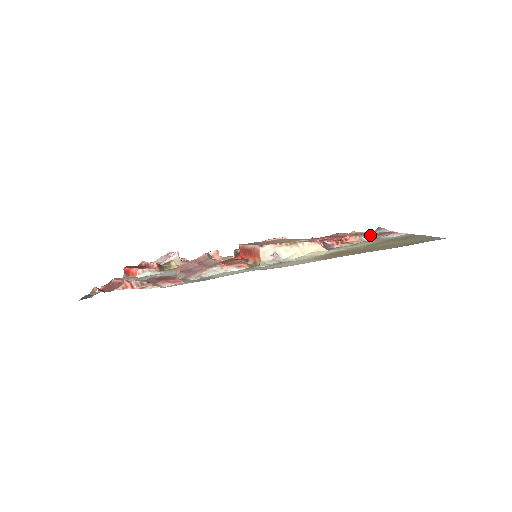
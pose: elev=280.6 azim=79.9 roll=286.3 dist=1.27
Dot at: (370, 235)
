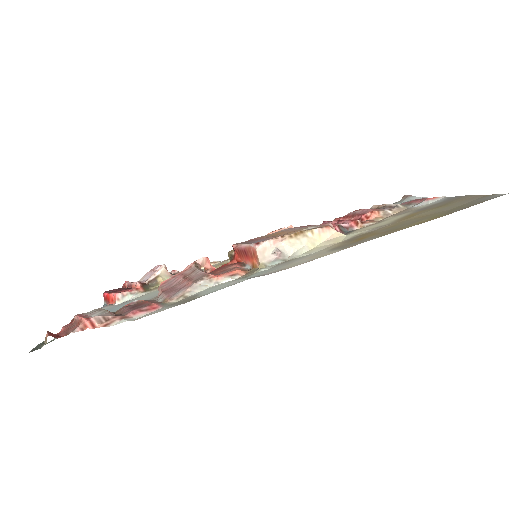
Dot at: (397, 206)
